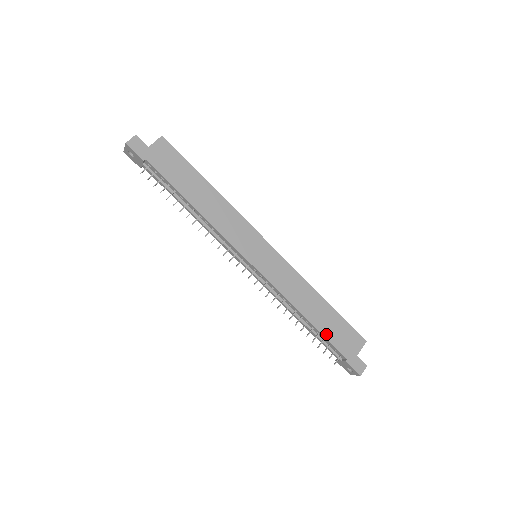
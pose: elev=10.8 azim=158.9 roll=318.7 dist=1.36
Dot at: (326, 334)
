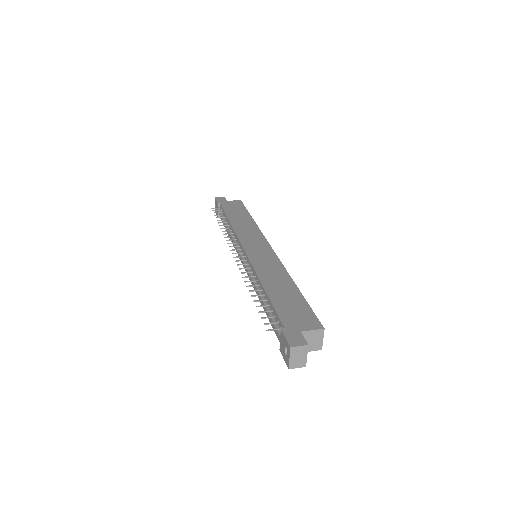
Dot at: (276, 303)
